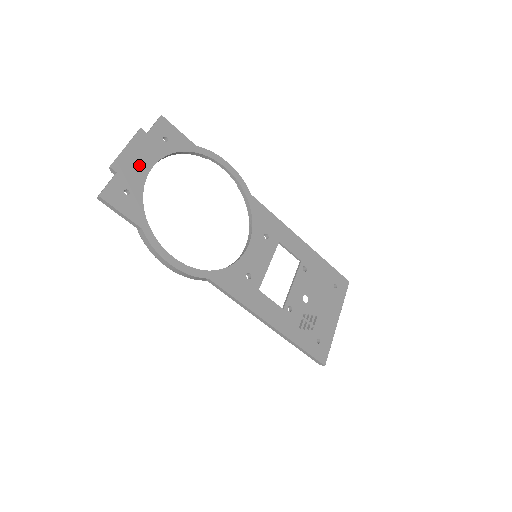
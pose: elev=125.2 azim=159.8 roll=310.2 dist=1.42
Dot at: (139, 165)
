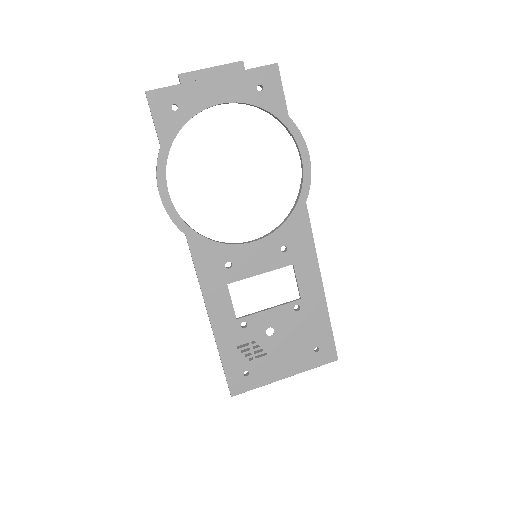
Dot at: (209, 92)
